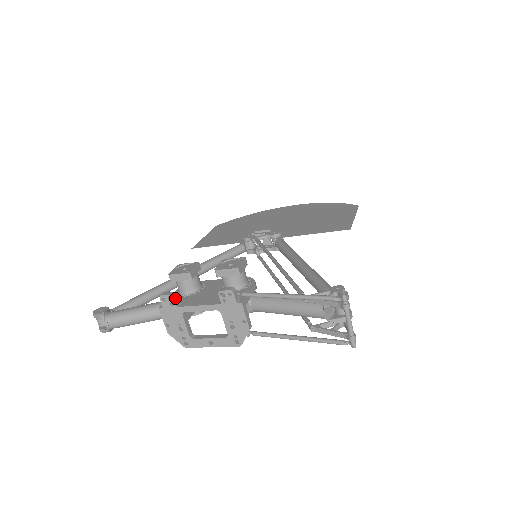
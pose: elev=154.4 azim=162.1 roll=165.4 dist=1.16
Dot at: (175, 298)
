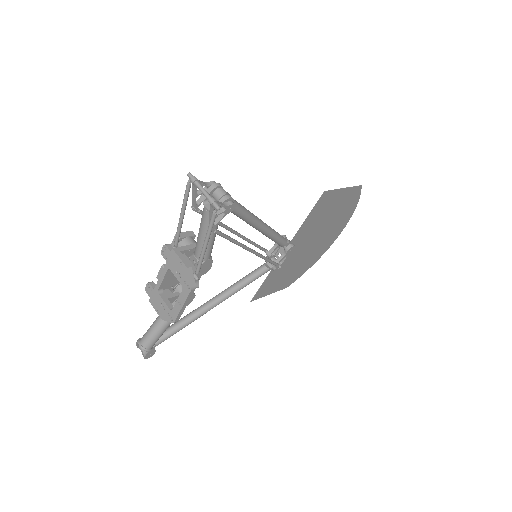
Dot at: (152, 284)
